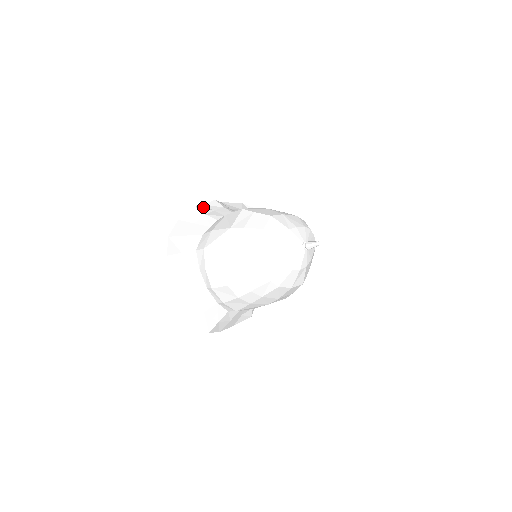
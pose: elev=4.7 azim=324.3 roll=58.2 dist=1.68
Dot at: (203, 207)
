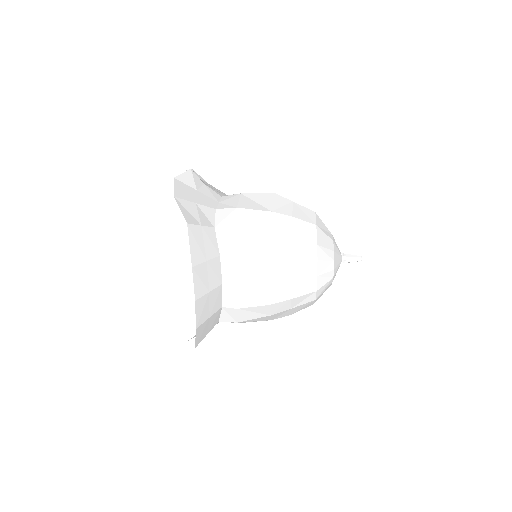
Dot at: occluded
